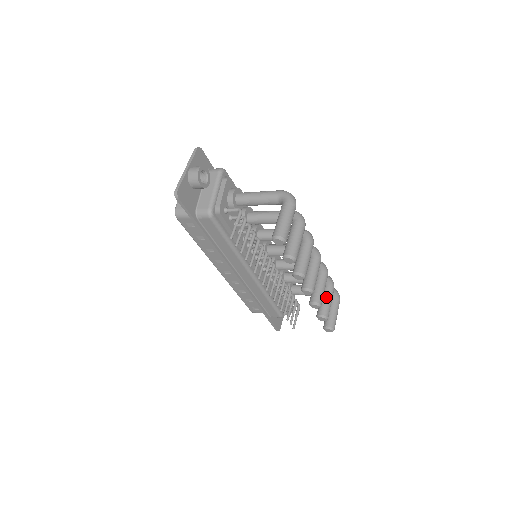
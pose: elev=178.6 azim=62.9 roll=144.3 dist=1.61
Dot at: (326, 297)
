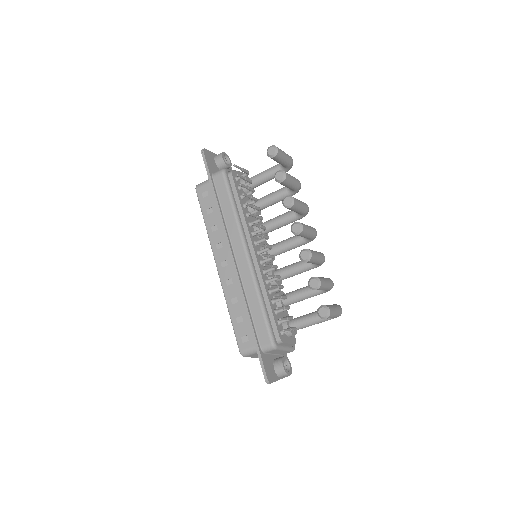
Dot at: (322, 277)
